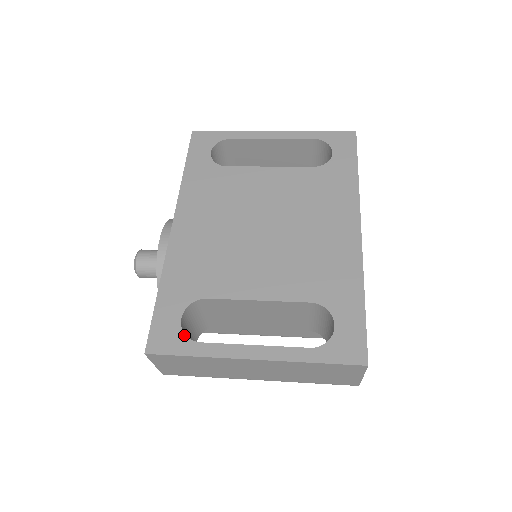
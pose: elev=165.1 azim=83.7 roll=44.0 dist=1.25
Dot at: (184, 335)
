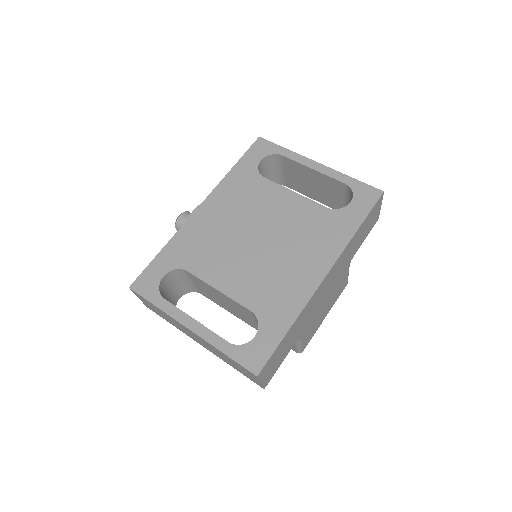
Dot at: (158, 288)
